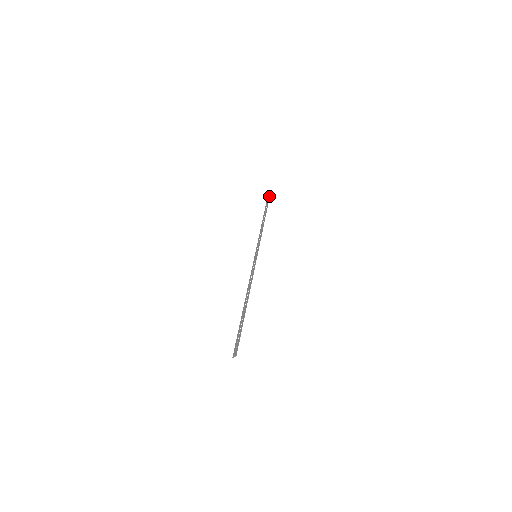
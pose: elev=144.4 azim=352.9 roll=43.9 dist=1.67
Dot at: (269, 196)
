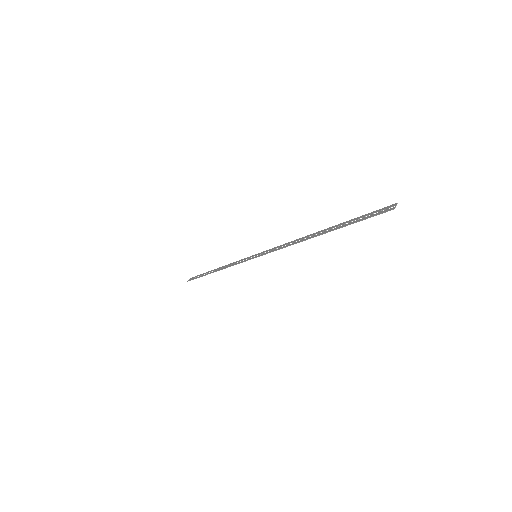
Dot at: (192, 277)
